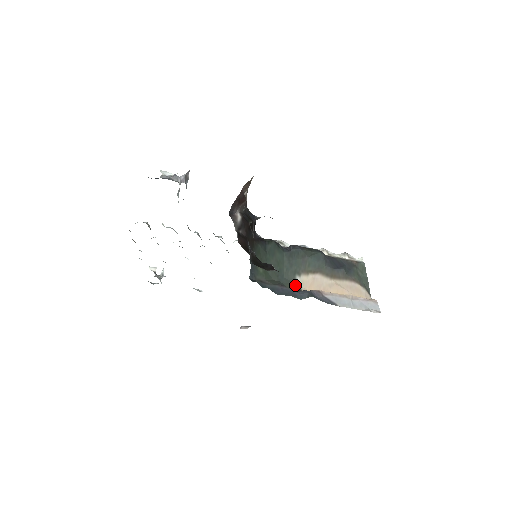
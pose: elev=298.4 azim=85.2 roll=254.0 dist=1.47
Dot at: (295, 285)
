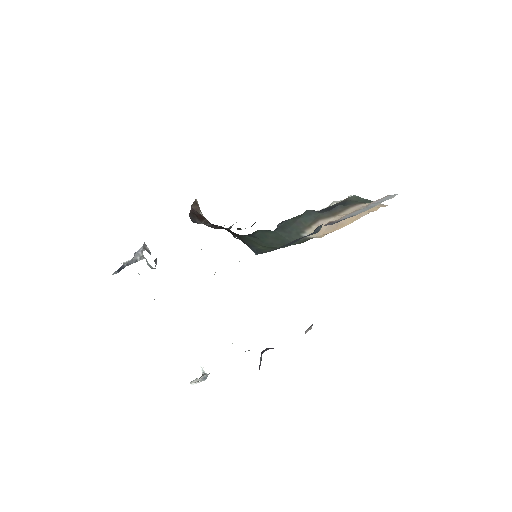
Dot at: occluded
